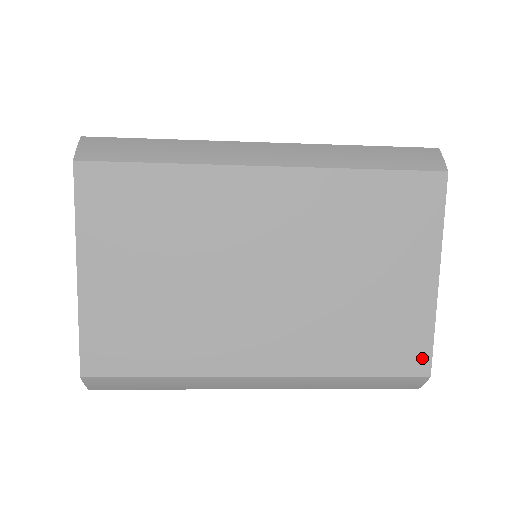
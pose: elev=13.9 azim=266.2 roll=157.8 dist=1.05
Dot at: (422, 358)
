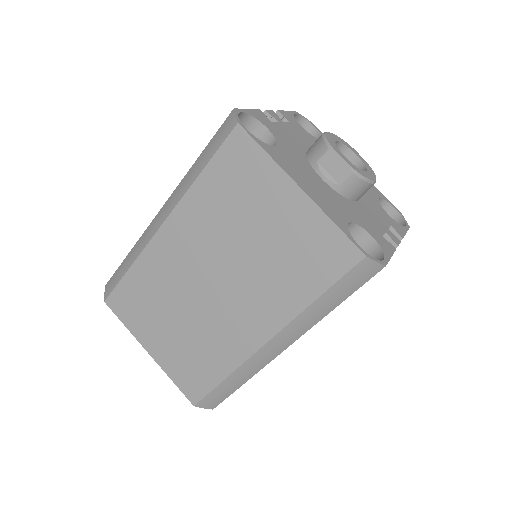
Dot at: (346, 249)
